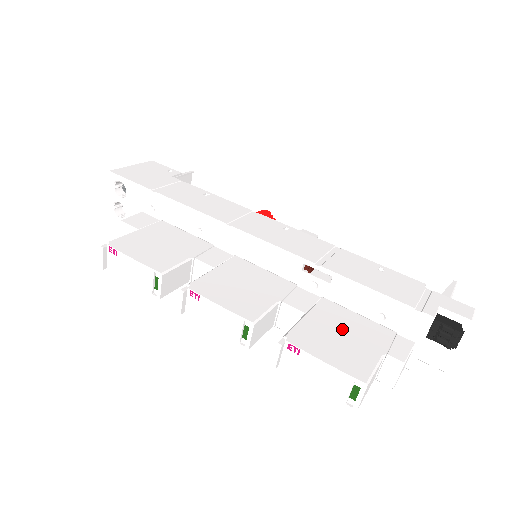
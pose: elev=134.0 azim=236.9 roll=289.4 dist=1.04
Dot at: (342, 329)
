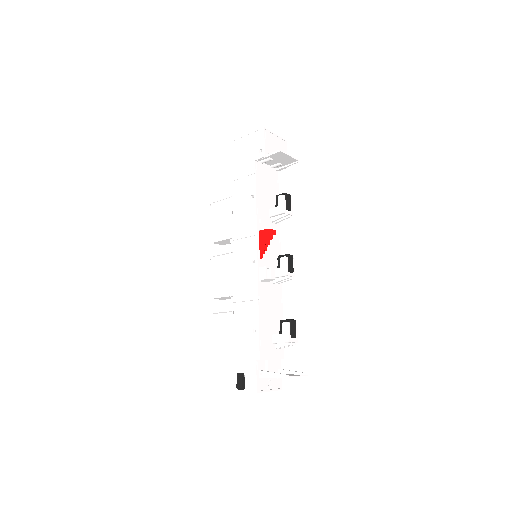
Dot at: (232, 332)
